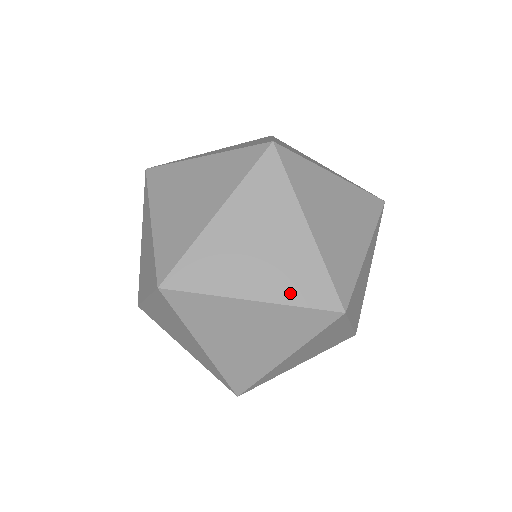
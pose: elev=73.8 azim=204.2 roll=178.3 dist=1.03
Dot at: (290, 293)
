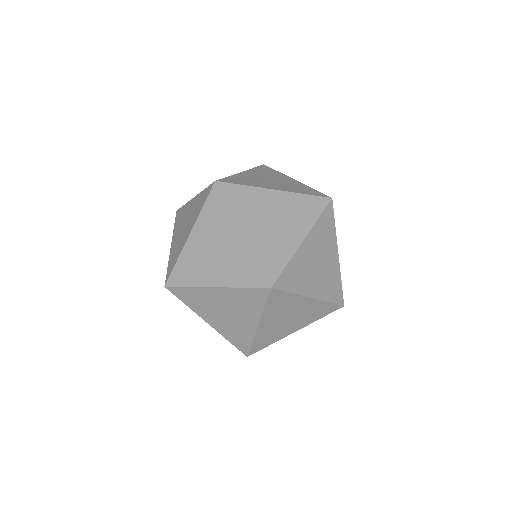
Dot at: (236, 279)
